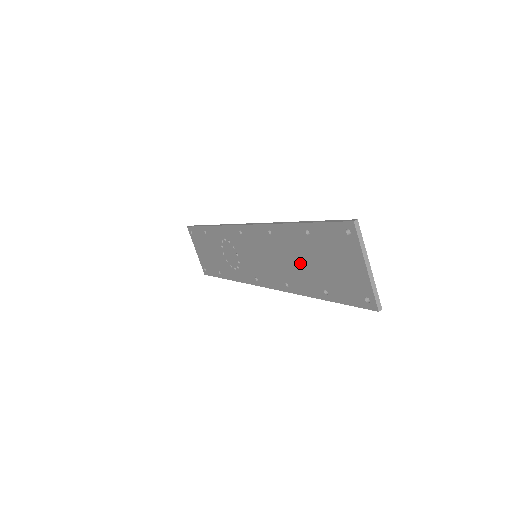
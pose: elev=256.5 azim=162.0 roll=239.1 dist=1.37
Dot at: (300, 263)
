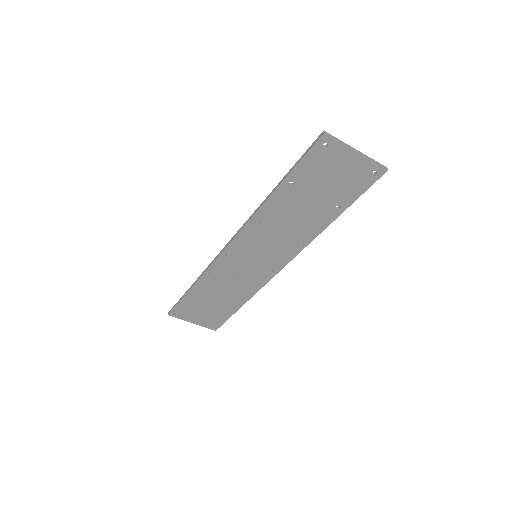
Dot at: (301, 213)
